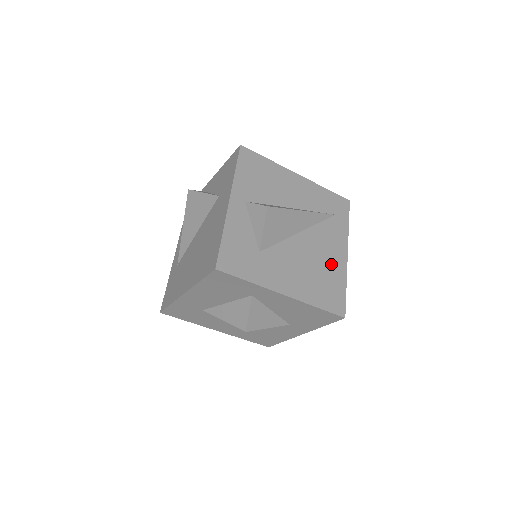
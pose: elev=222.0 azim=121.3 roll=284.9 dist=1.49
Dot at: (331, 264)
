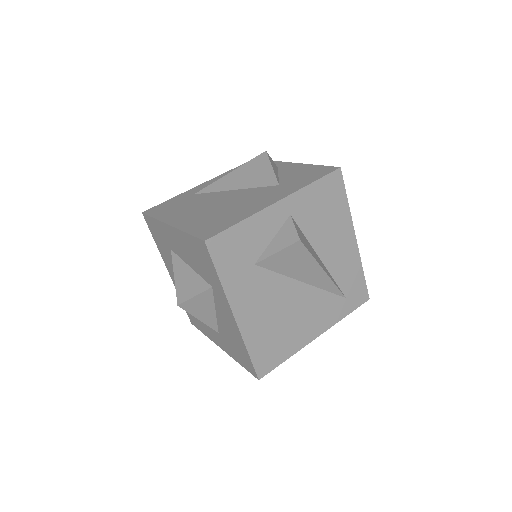
Dot at: (297, 330)
